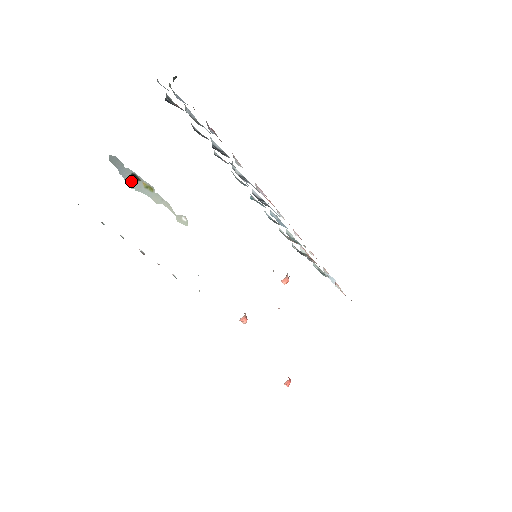
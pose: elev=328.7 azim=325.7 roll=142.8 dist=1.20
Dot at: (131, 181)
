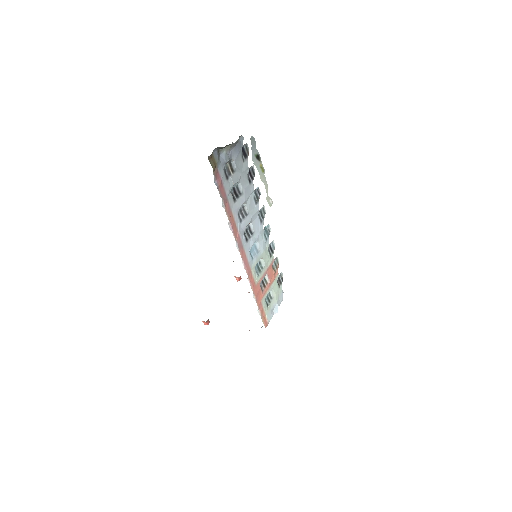
Dot at: (255, 157)
